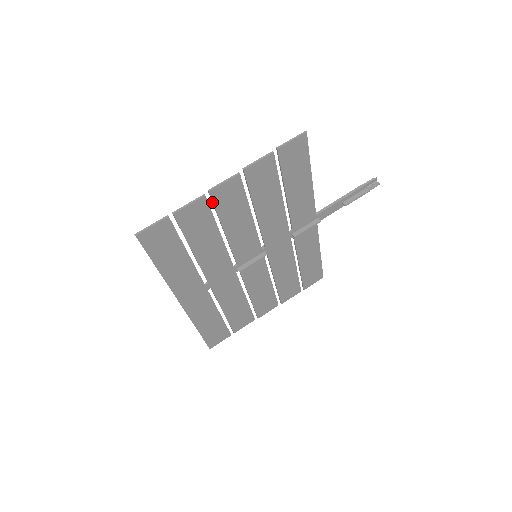
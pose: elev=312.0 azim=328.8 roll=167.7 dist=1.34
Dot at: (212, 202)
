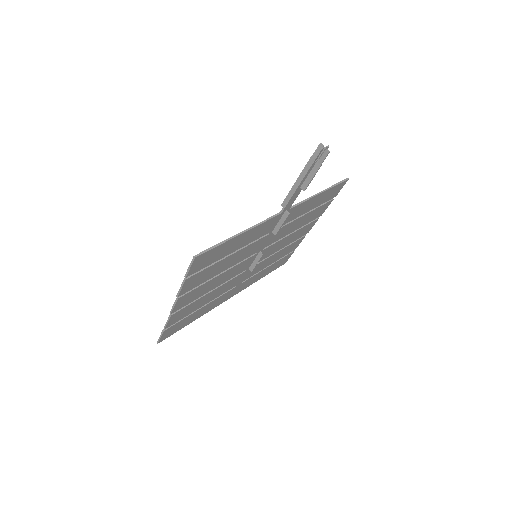
Dot at: (181, 307)
